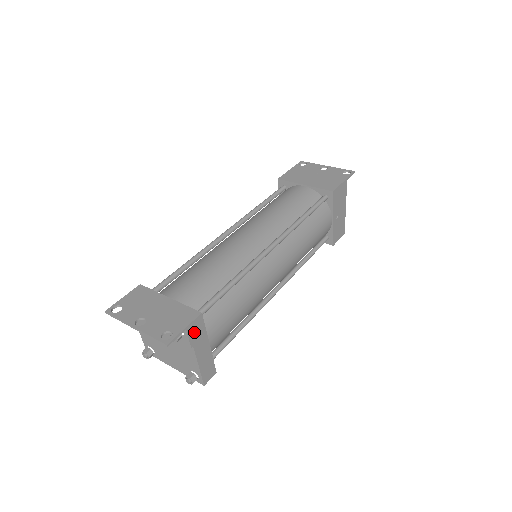
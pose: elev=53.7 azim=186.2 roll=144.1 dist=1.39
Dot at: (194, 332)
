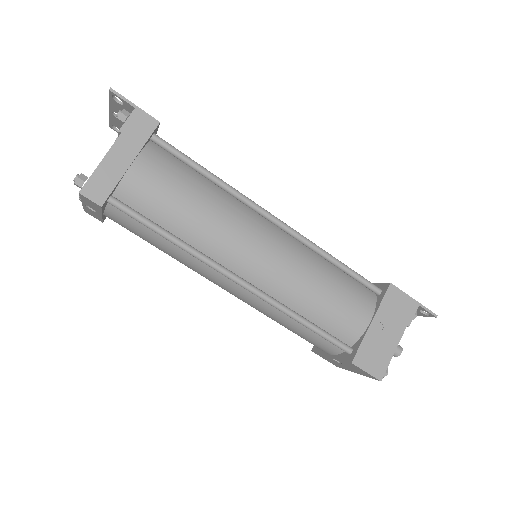
Dot at: (137, 124)
